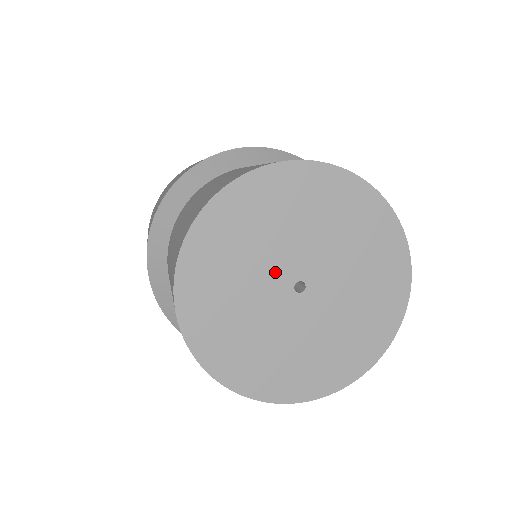
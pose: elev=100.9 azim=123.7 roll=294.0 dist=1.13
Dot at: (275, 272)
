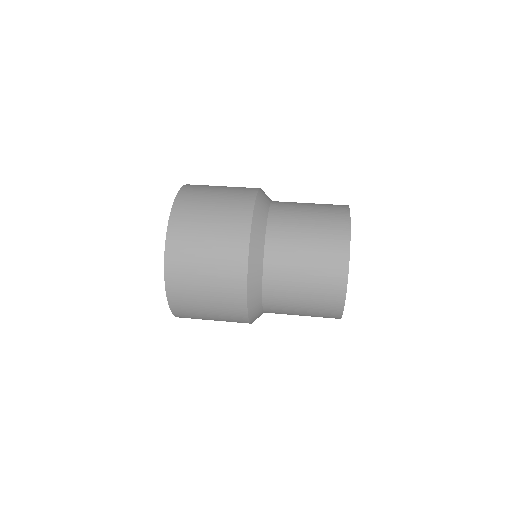
Dot at: occluded
